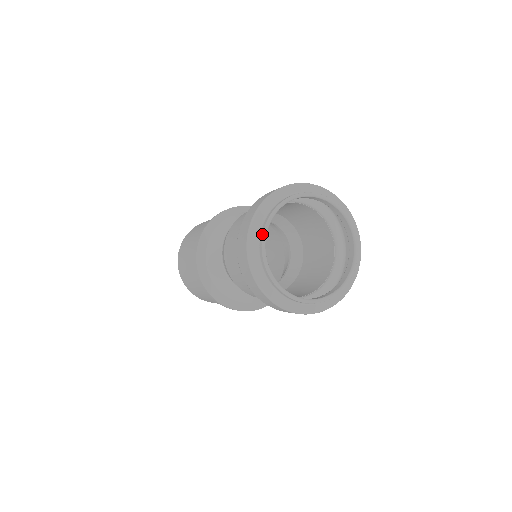
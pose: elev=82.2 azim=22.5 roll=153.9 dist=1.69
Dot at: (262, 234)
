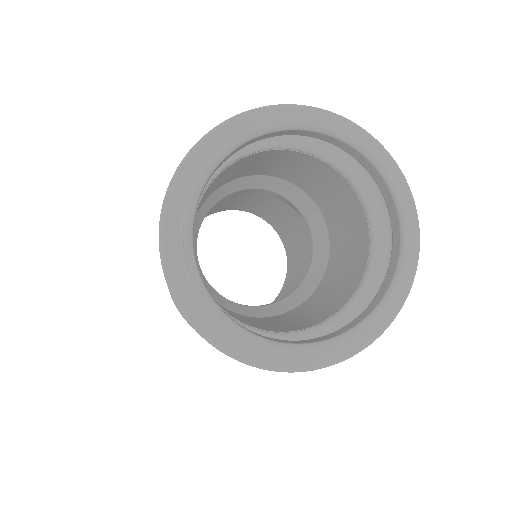
Dot at: (222, 325)
